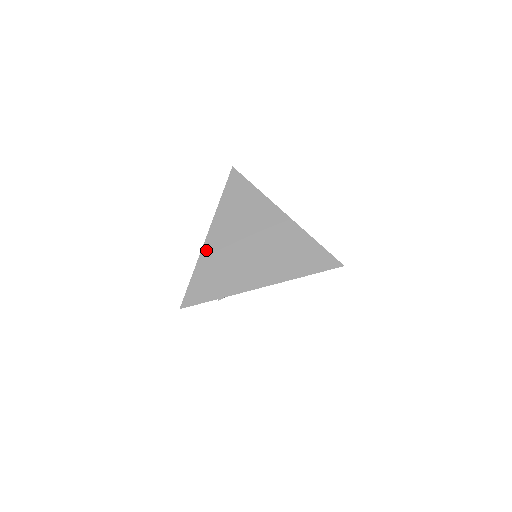
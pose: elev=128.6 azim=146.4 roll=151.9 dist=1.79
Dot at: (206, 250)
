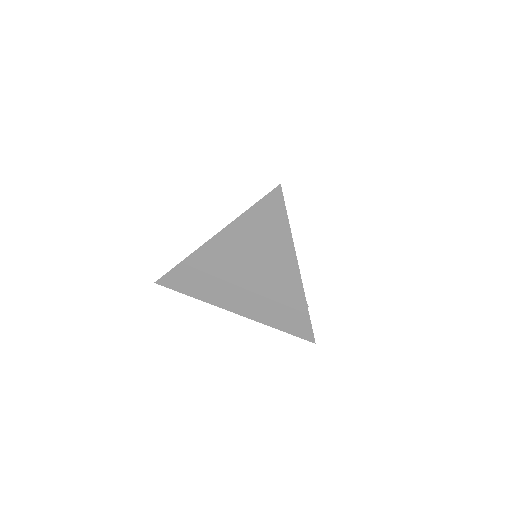
Dot at: (201, 253)
